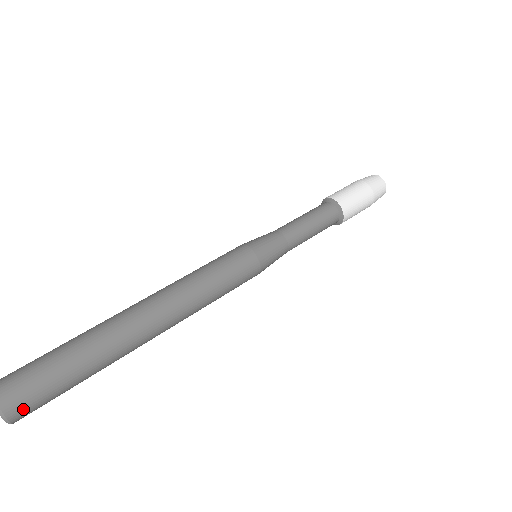
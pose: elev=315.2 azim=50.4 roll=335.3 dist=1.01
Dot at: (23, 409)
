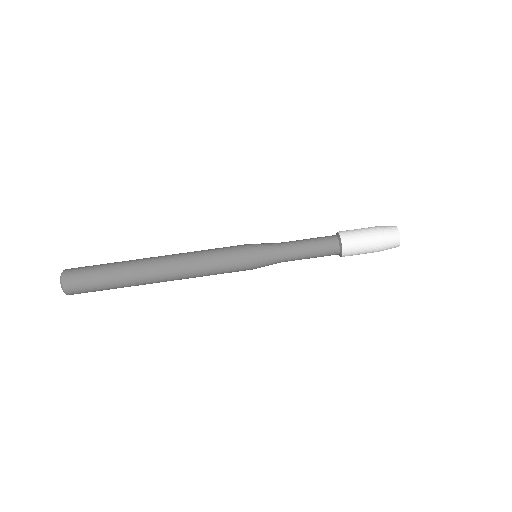
Dot at: occluded
